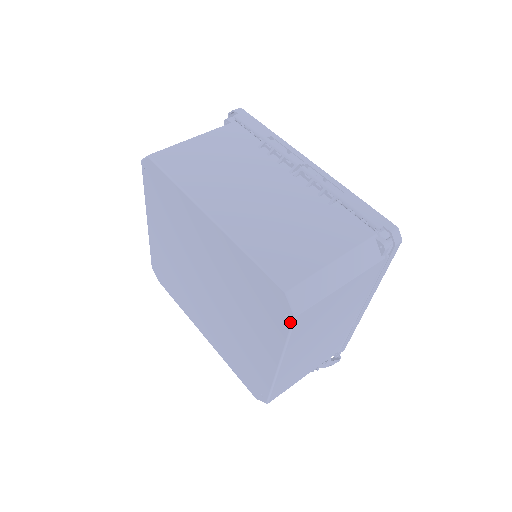
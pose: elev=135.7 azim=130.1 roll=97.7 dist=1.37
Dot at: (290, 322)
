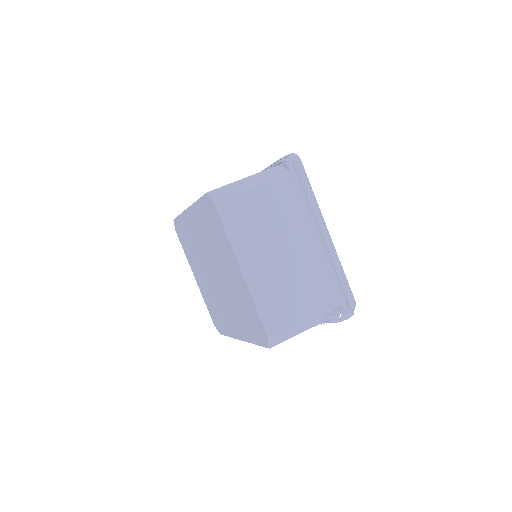
Dot at: (217, 212)
